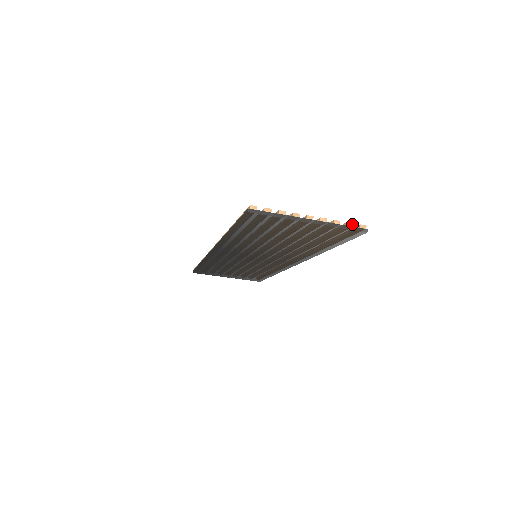
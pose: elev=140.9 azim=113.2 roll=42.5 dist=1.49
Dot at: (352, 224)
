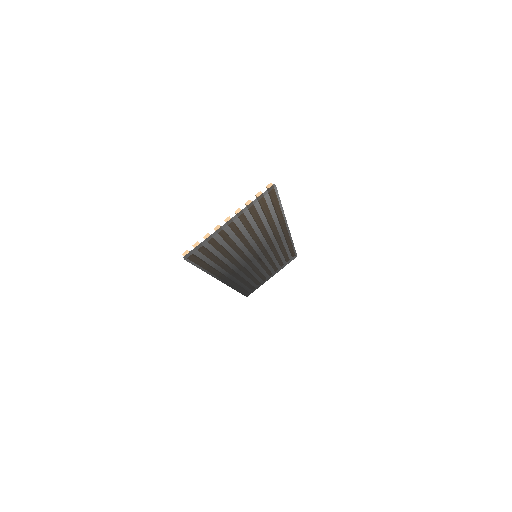
Dot at: (260, 192)
